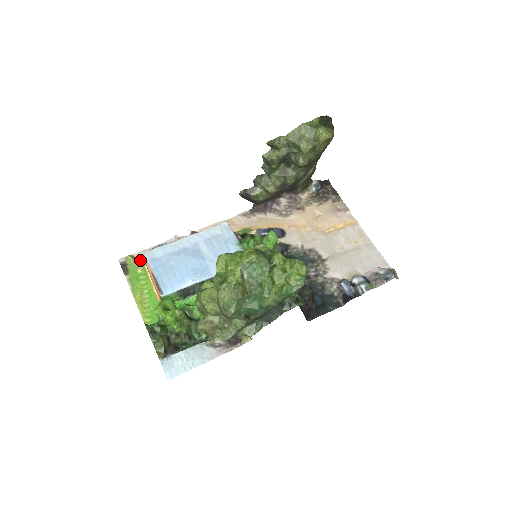
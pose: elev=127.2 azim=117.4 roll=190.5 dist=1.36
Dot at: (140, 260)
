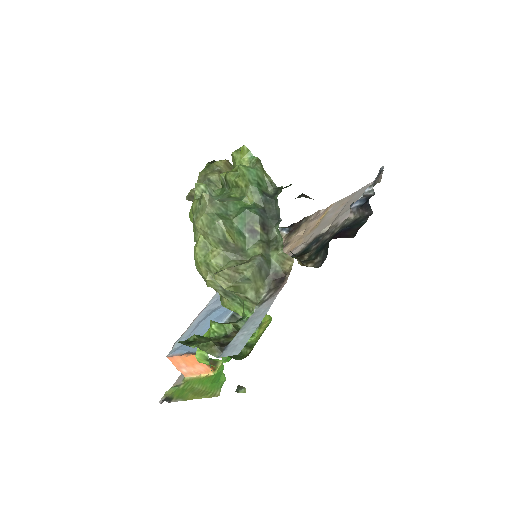
Dot at: (179, 383)
